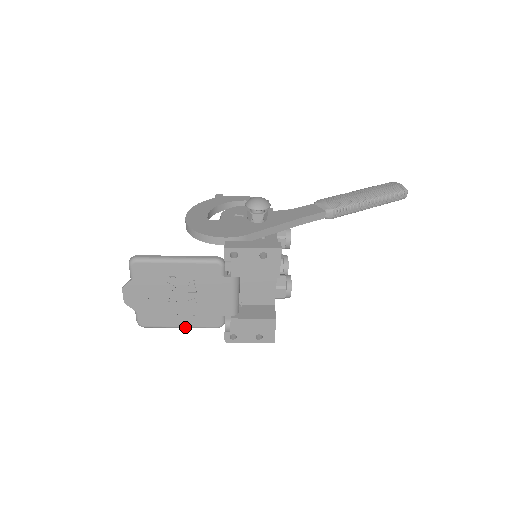
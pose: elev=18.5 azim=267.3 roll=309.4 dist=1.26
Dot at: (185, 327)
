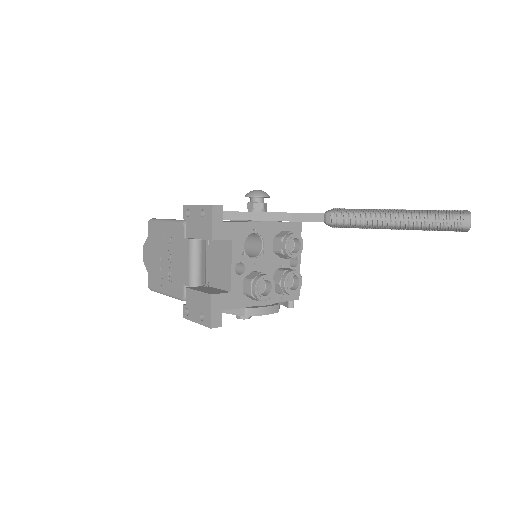
Dot at: (167, 294)
